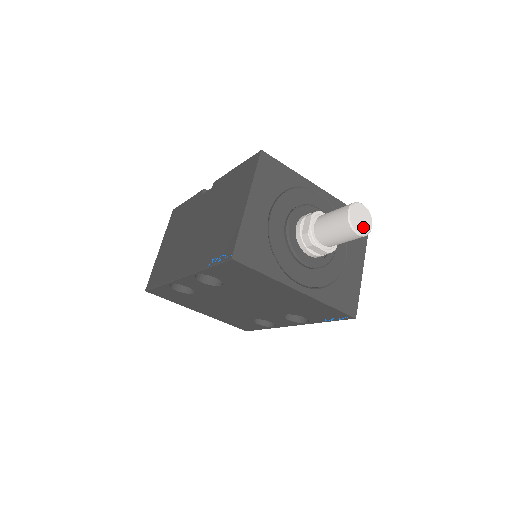
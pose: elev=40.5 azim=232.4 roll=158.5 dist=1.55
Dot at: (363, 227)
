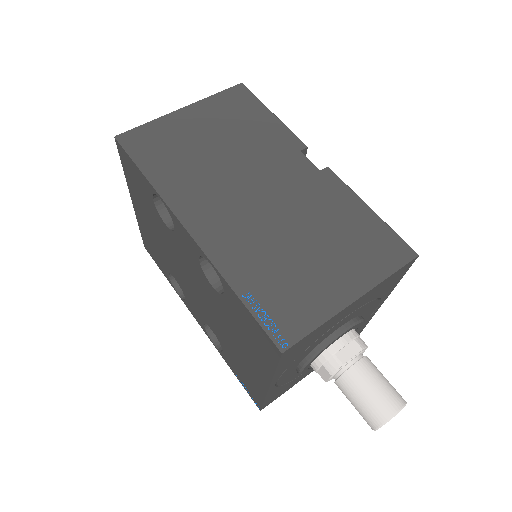
Dot at: occluded
